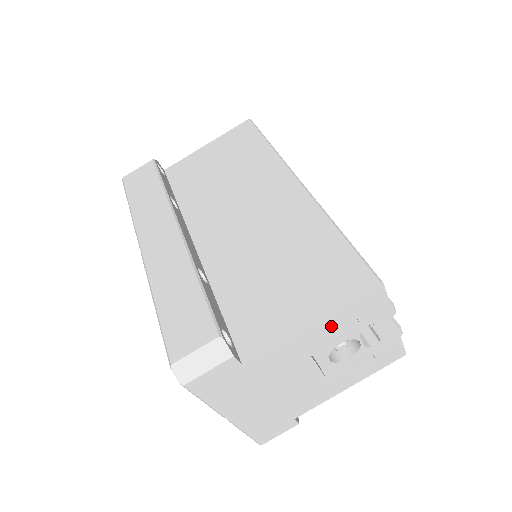
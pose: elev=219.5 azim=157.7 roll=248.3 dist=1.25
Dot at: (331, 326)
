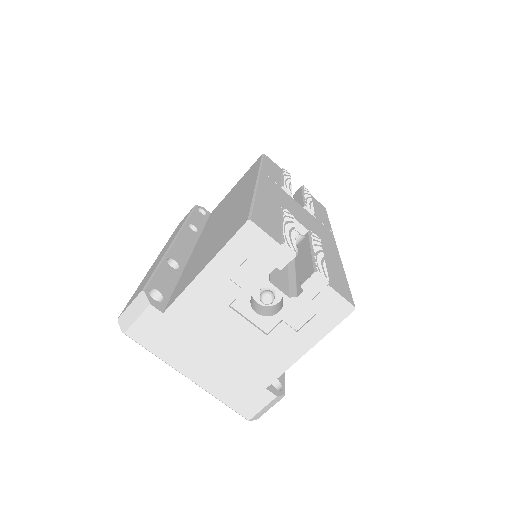
Dot at: (227, 271)
